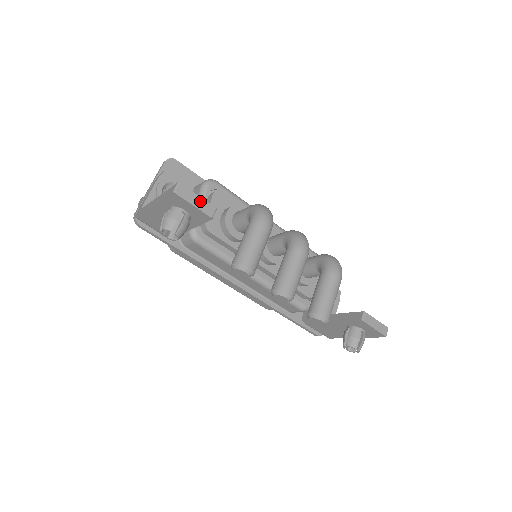
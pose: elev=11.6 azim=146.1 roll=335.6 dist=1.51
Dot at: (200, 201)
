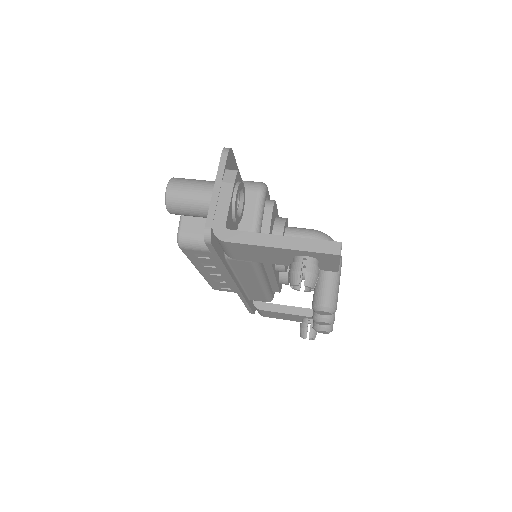
Dot at: occluded
